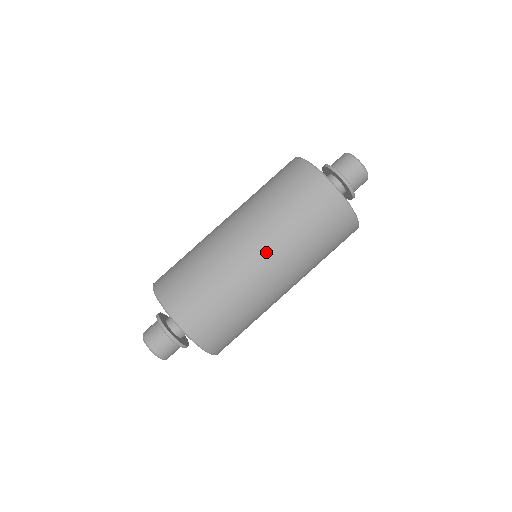
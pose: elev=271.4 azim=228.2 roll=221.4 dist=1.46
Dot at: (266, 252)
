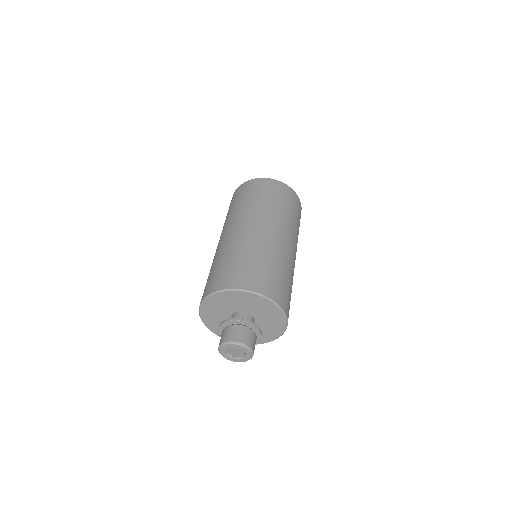
Dot at: (290, 238)
